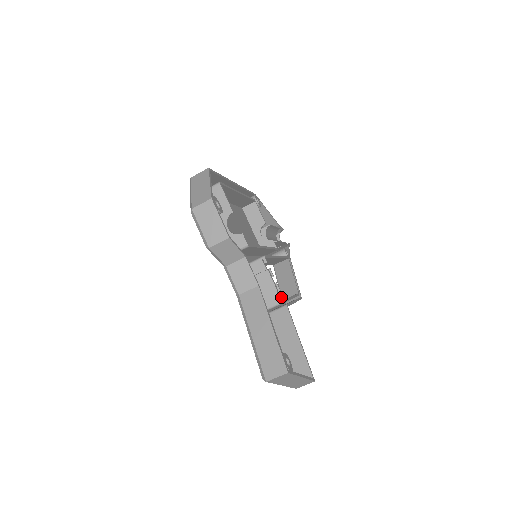
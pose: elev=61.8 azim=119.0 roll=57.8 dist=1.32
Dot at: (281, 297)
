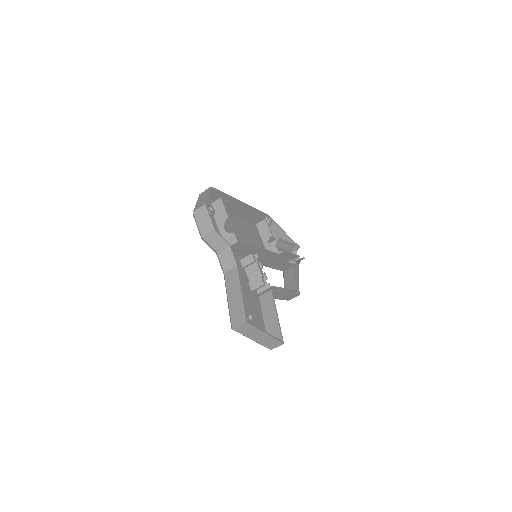
Dot at: occluded
